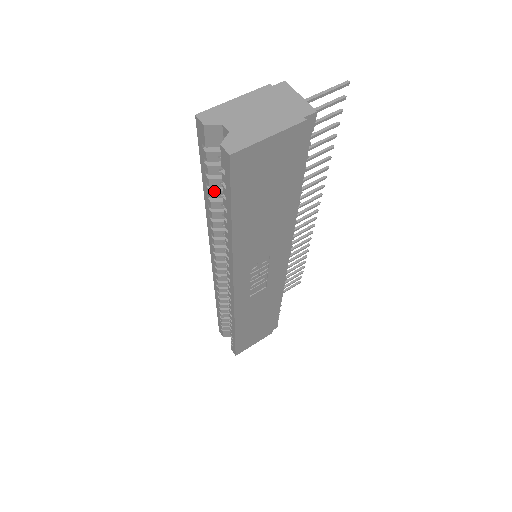
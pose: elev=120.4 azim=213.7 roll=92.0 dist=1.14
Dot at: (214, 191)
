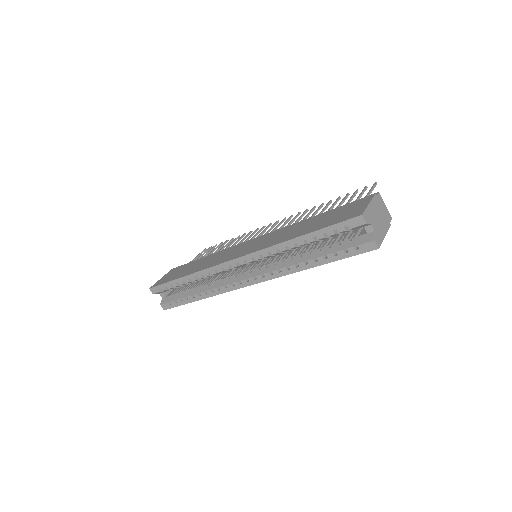
Dot at: (316, 241)
